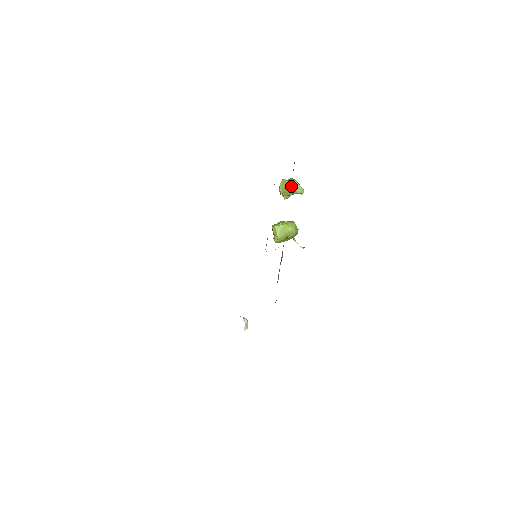
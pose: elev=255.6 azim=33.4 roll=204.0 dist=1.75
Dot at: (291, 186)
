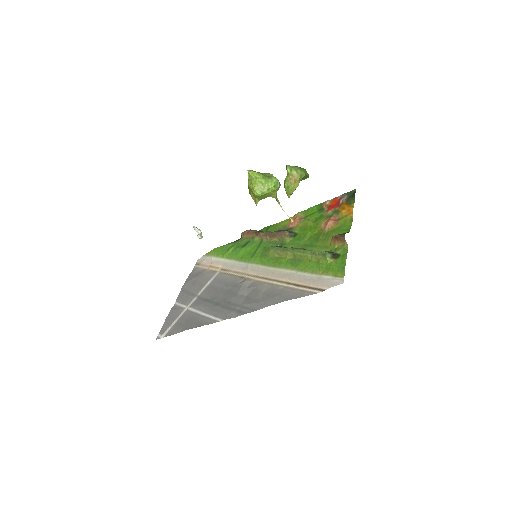
Dot at: occluded
